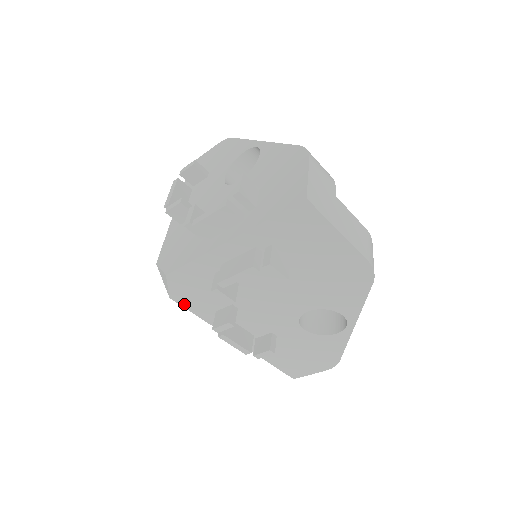
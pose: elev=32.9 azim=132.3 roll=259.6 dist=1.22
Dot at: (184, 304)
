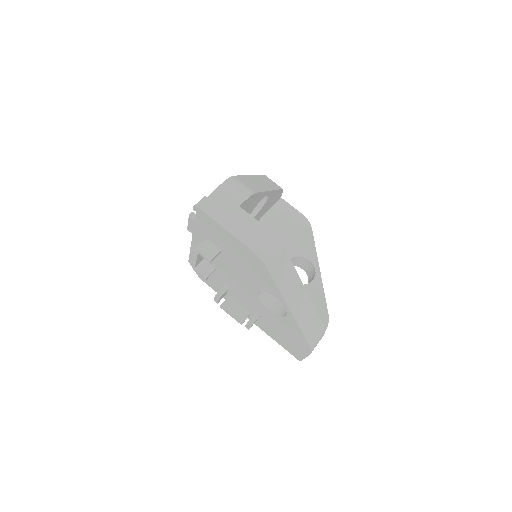
Dot at: (208, 284)
